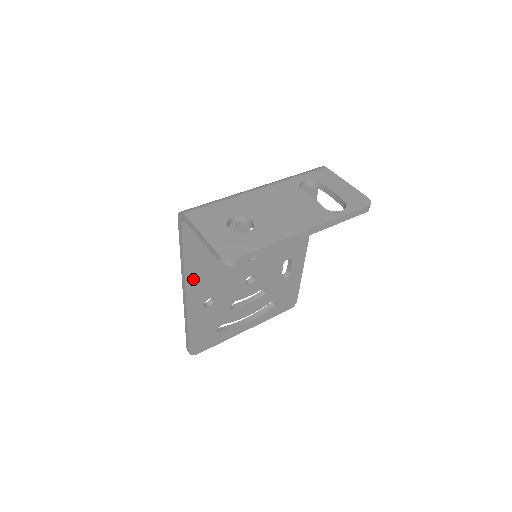
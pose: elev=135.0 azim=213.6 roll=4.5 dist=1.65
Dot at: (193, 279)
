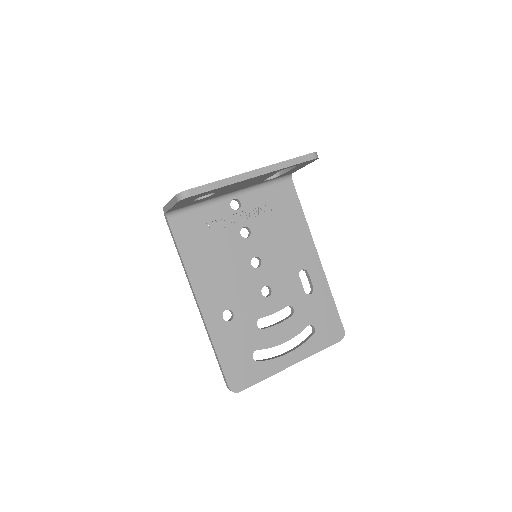
Dot at: (199, 283)
